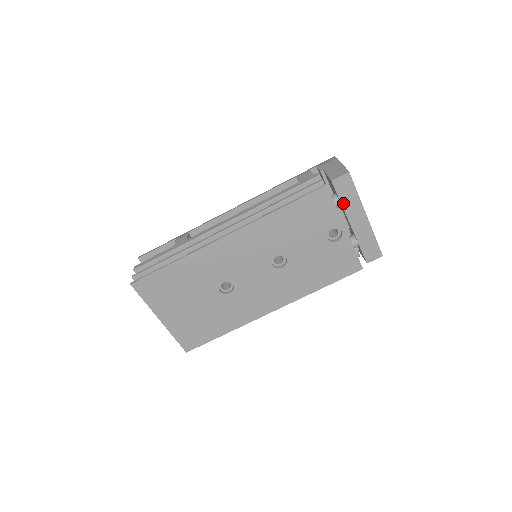
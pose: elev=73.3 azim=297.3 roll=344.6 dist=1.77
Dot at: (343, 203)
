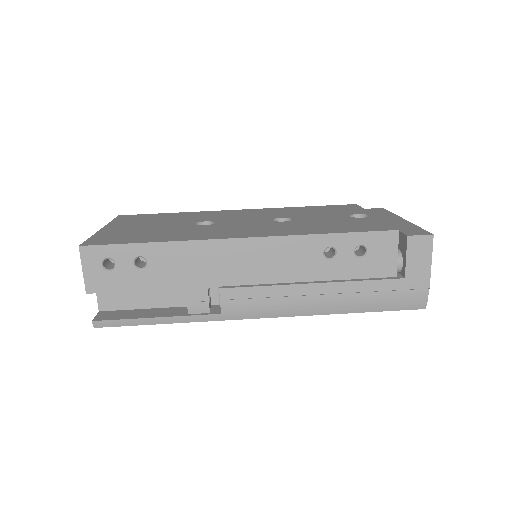
Dot at: (375, 215)
